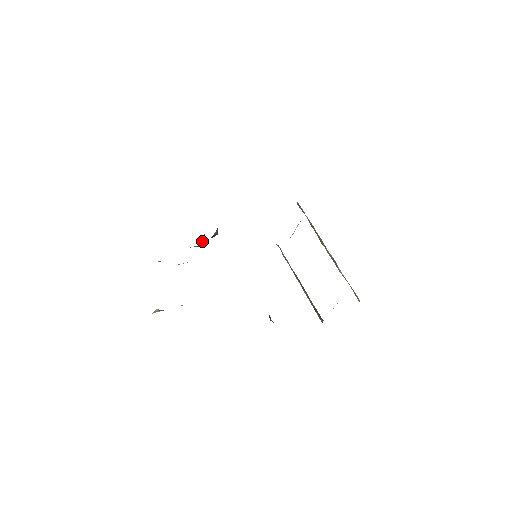
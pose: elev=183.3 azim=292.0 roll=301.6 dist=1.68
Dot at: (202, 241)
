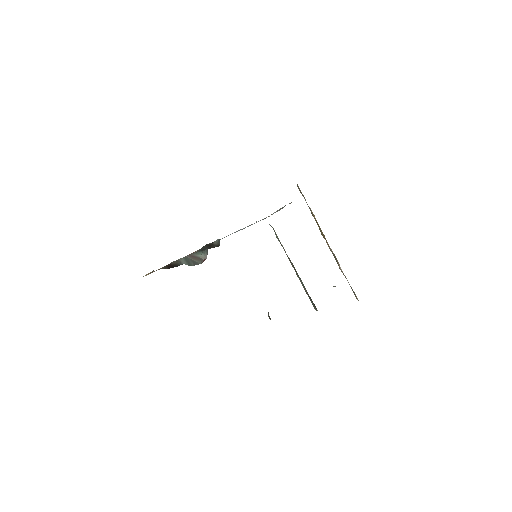
Dot at: (202, 253)
